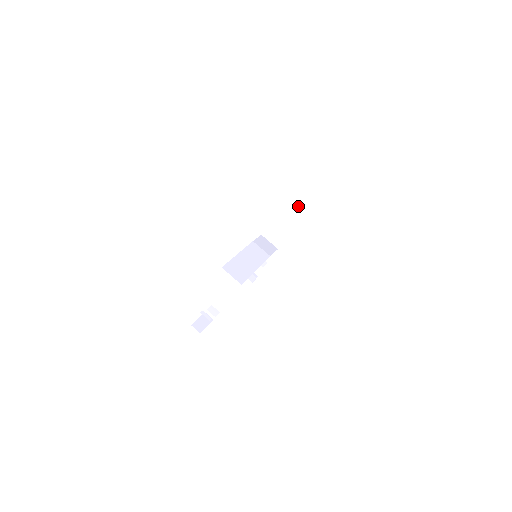
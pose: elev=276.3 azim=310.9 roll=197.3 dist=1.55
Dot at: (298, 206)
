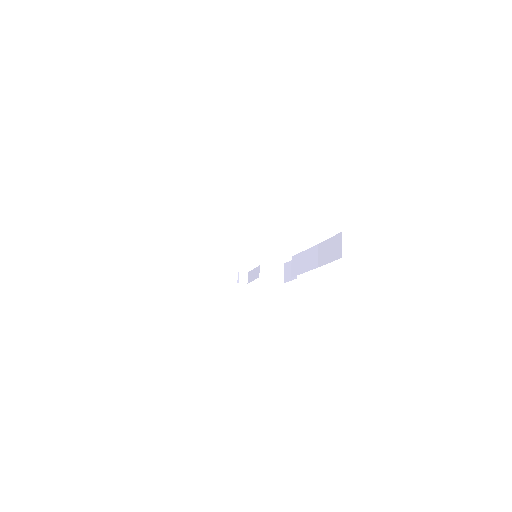
Dot at: (326, 249)
